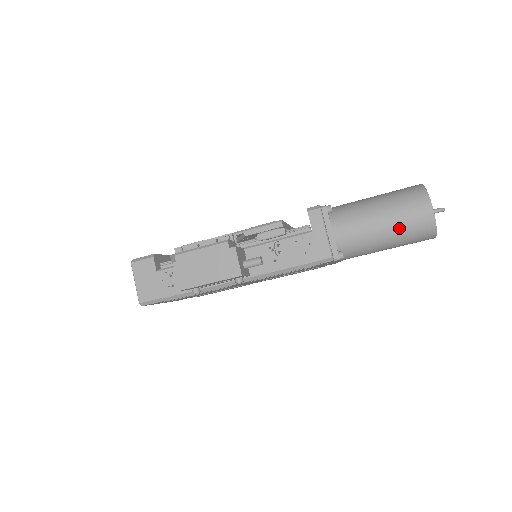
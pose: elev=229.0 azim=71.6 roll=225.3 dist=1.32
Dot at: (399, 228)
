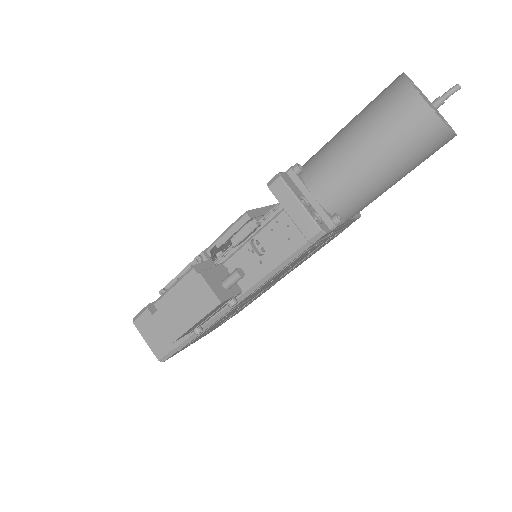
Dot at: (392, 151)
